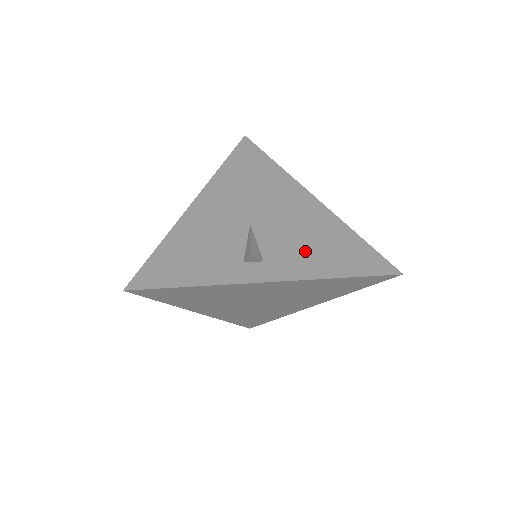
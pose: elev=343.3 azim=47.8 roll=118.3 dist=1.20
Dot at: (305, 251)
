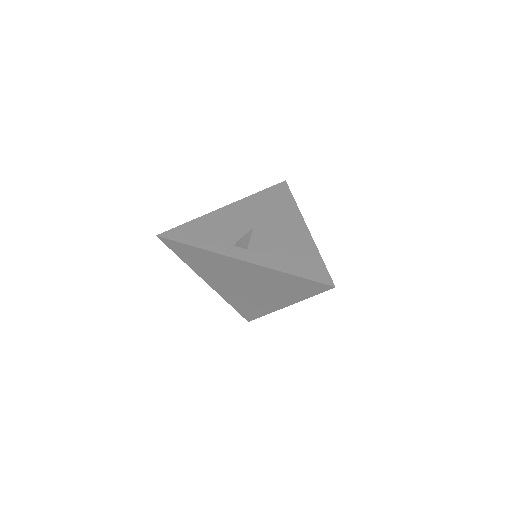
Dot at: (278, 253)
